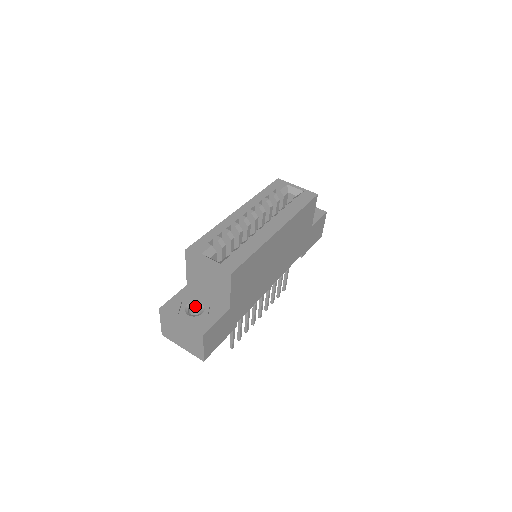
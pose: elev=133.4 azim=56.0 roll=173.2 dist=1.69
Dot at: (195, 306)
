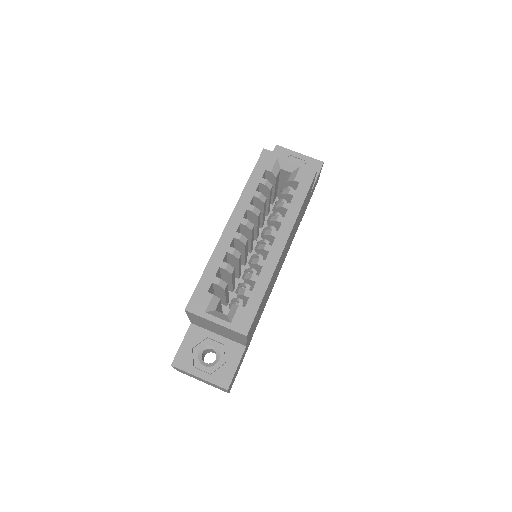
Dot at: (208, 349)
